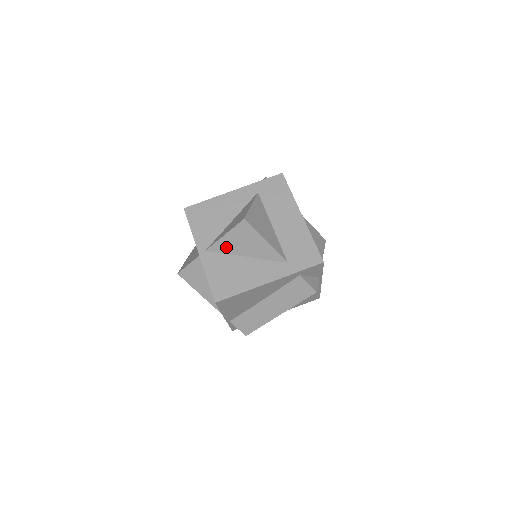
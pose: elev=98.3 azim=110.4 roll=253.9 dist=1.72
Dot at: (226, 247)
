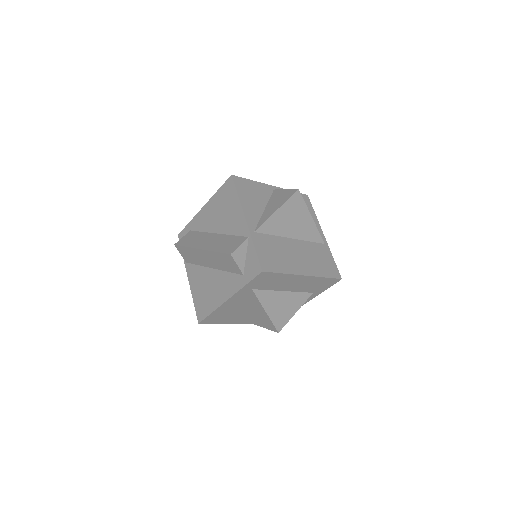
Dot at: occluded
